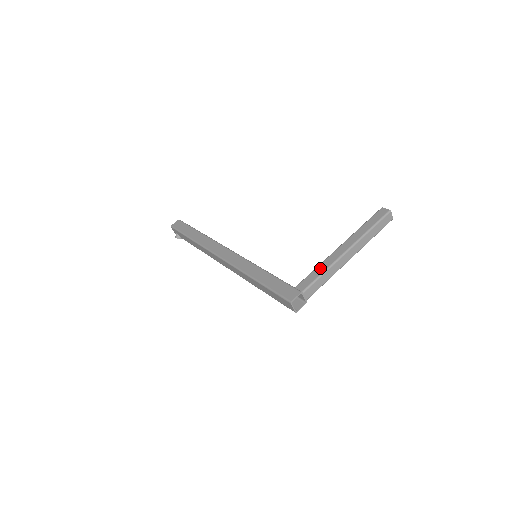
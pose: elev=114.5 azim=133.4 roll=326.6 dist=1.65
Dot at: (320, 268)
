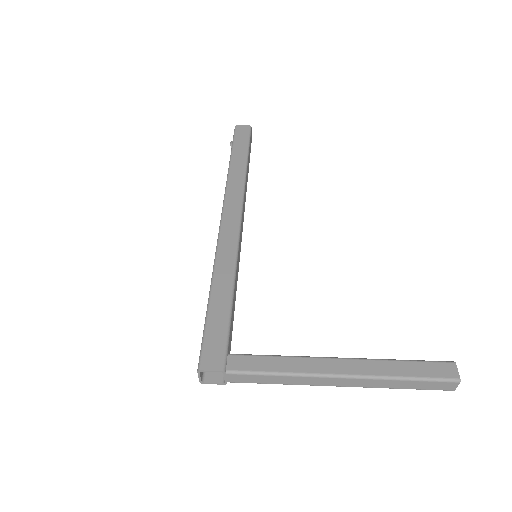
Dot at: (282, 362)
